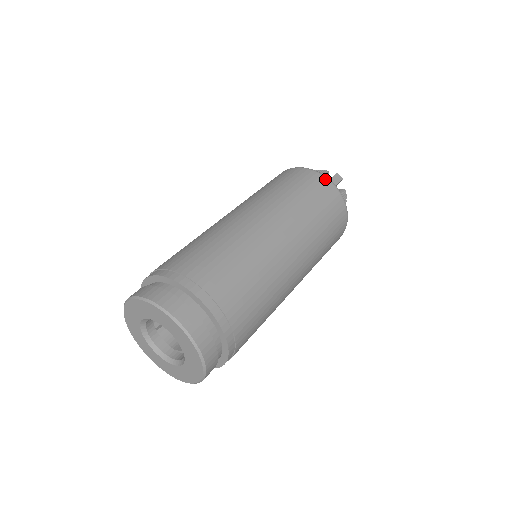
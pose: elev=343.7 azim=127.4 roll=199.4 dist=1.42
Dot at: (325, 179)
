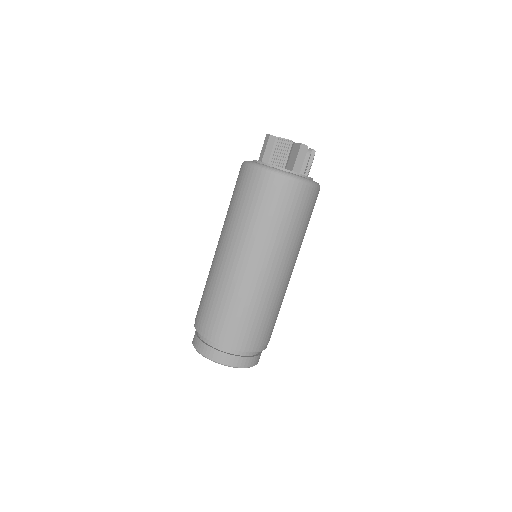
Dot at: (294, 183)
